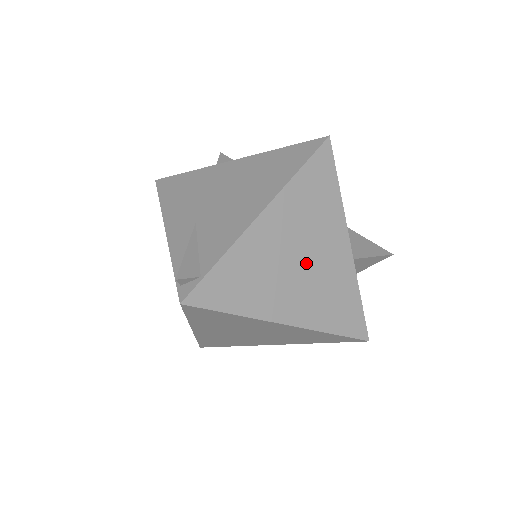
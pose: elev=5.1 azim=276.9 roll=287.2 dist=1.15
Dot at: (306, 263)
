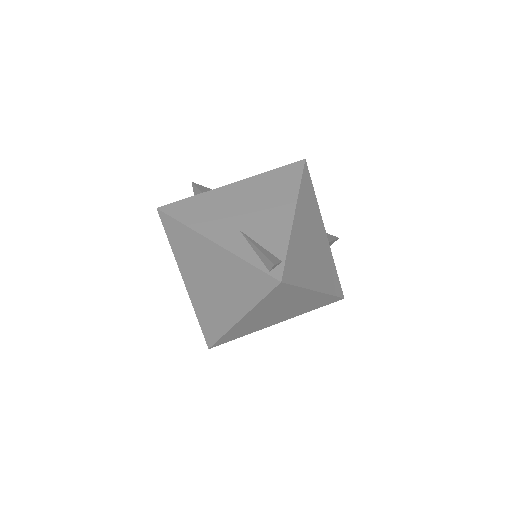
Dot at: (315, 247)
